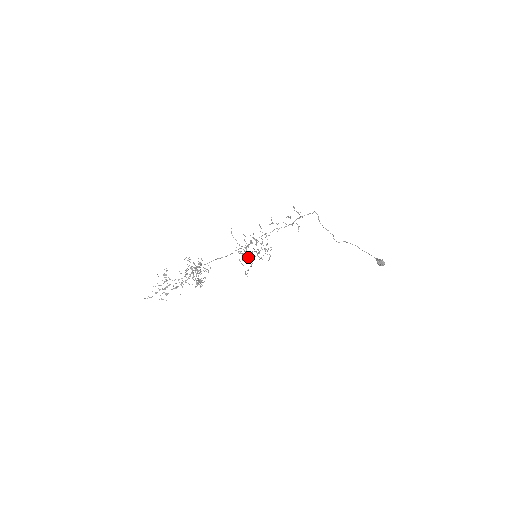
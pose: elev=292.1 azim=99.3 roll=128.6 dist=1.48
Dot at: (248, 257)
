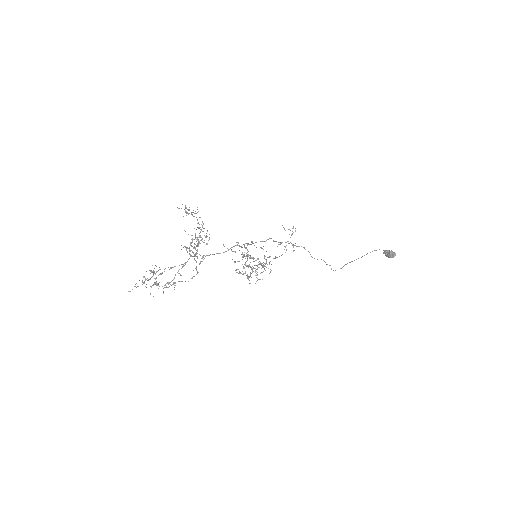
Dot at: (248, 255)
